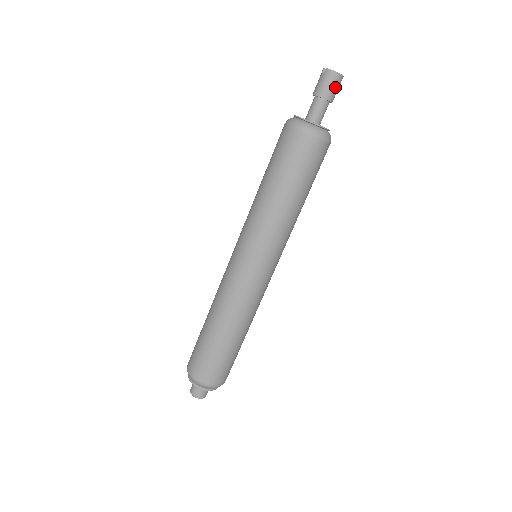
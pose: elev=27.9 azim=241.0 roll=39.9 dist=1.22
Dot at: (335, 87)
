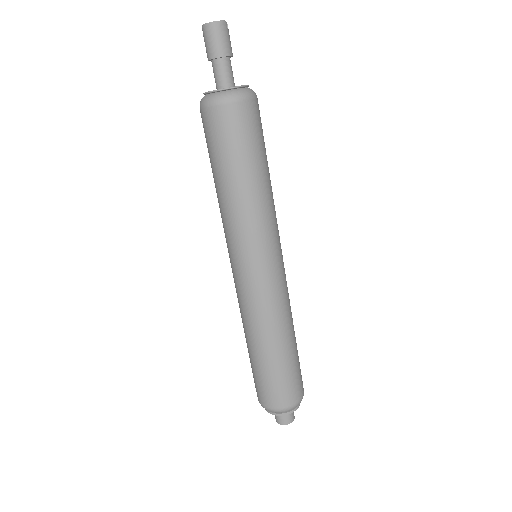
Dot at: (219, 38)
